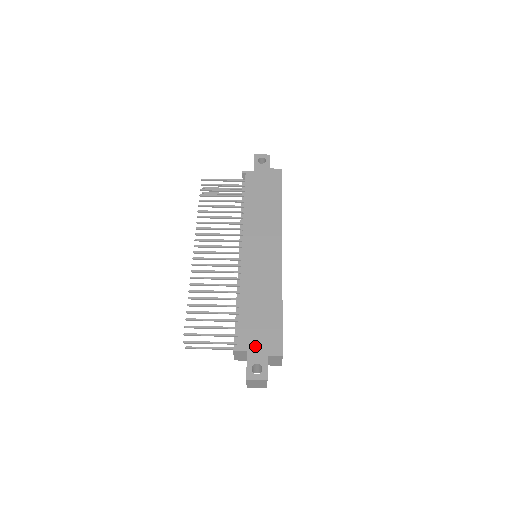
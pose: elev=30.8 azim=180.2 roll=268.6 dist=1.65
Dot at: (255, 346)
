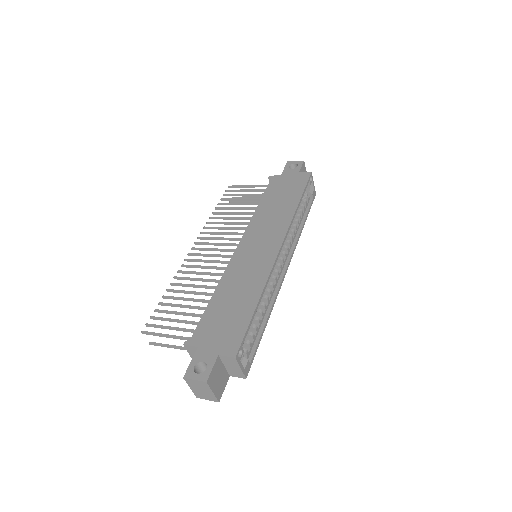
Dot at: (209, 342)
